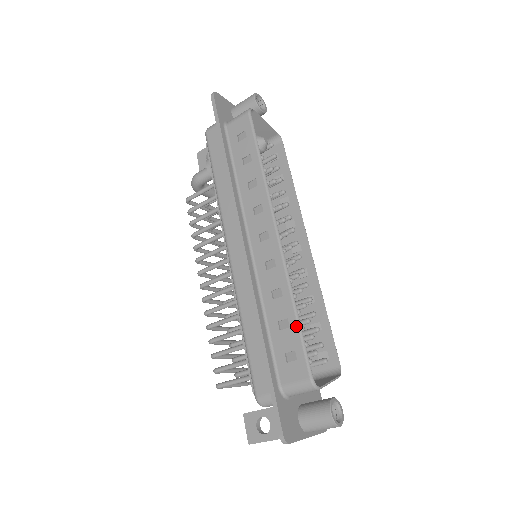
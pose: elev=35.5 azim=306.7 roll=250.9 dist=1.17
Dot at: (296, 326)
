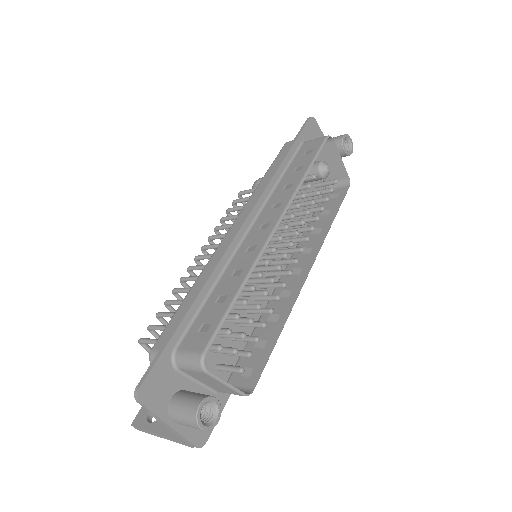
Dot at: (229, 303)
